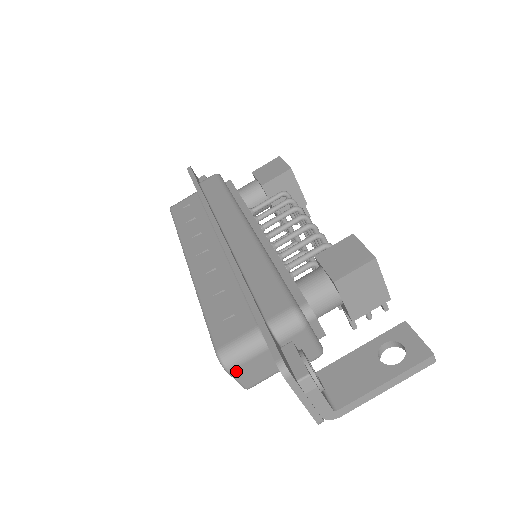
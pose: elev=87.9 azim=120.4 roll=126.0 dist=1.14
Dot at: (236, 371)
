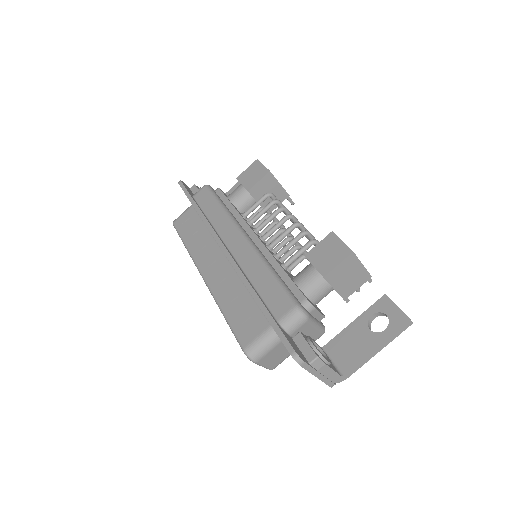
Dot at: (261, 361)
